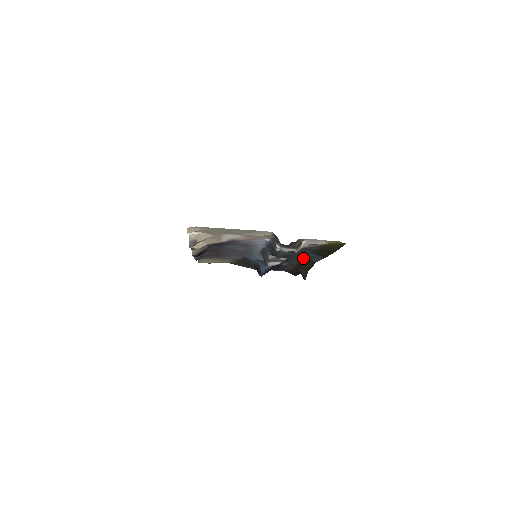
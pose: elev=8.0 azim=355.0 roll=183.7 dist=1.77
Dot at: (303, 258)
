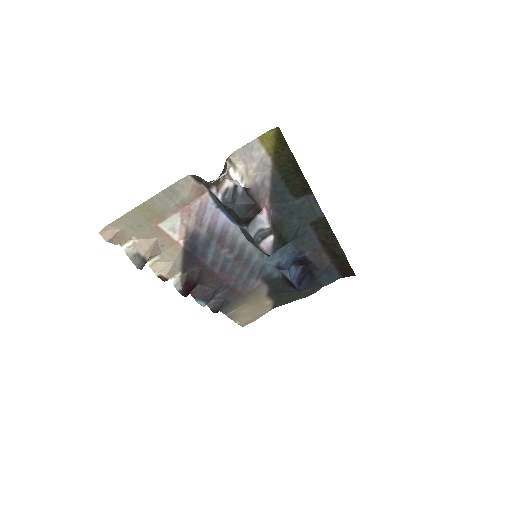
Dot at: (305, 221)
